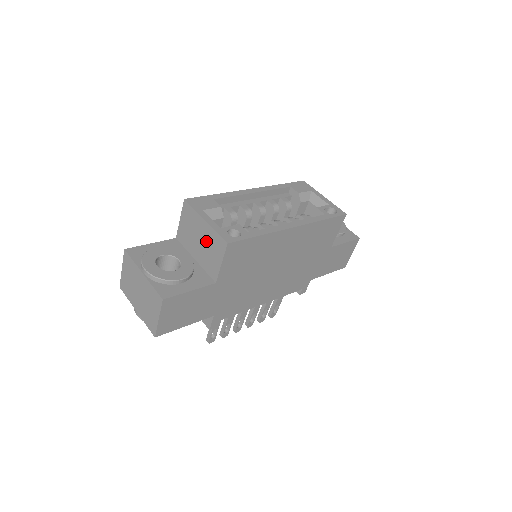
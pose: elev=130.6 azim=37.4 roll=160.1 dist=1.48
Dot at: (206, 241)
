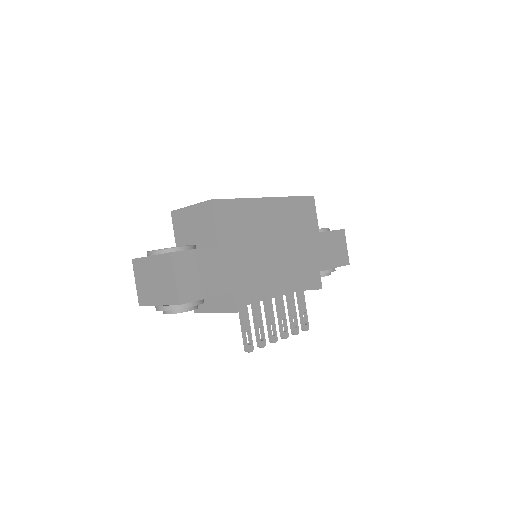
Dot at: (197, 221)
